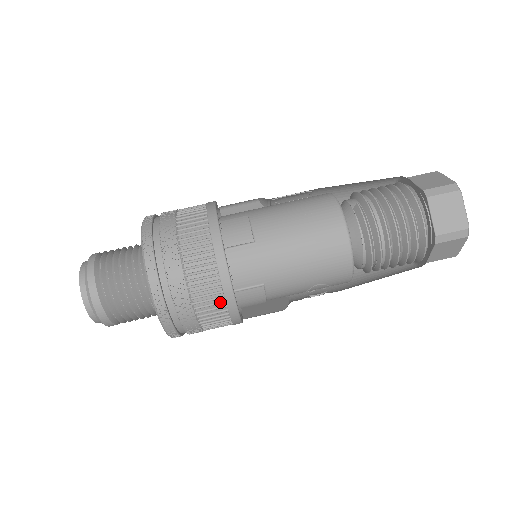
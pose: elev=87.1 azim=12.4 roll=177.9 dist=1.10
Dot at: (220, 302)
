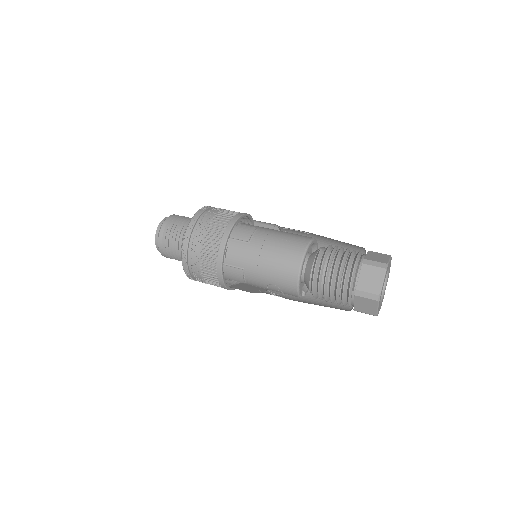
Dot at: (214, 265)
